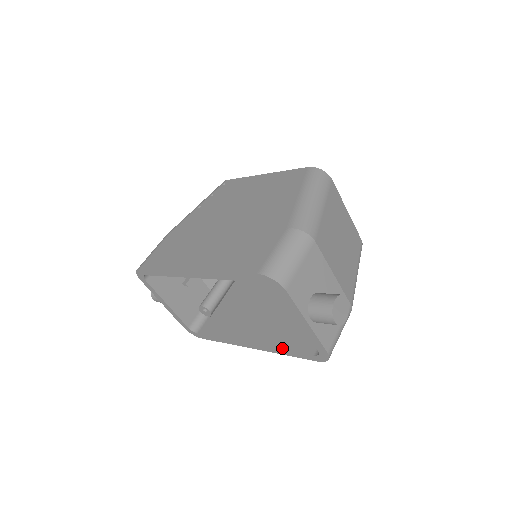
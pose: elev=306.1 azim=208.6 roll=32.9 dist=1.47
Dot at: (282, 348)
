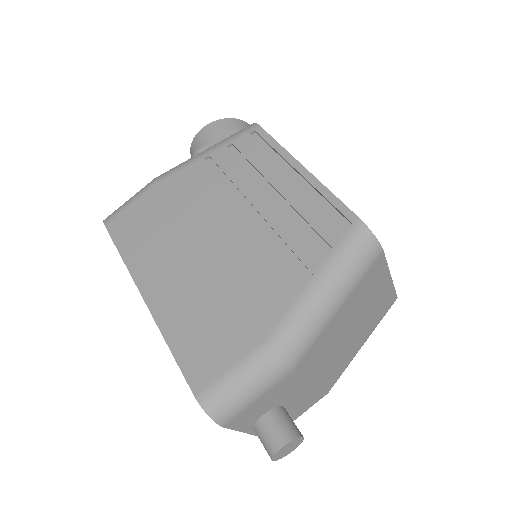
Dot at: occluded
